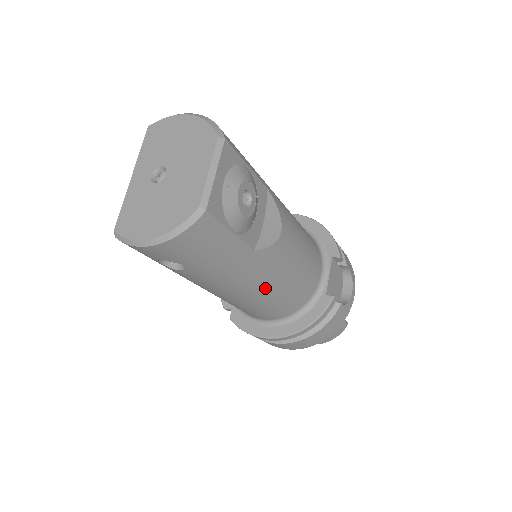
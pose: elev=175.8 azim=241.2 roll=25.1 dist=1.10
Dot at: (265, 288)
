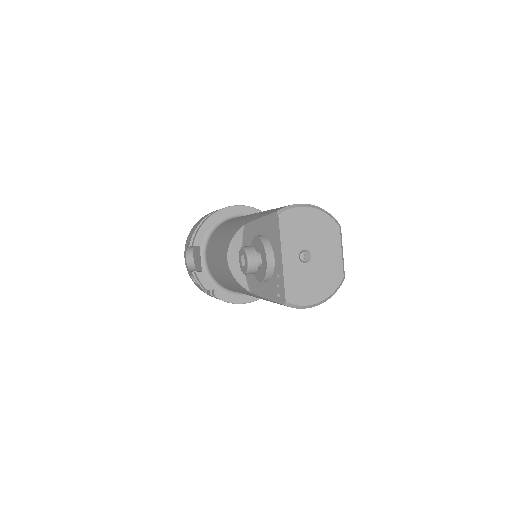
Dot at: occluded
